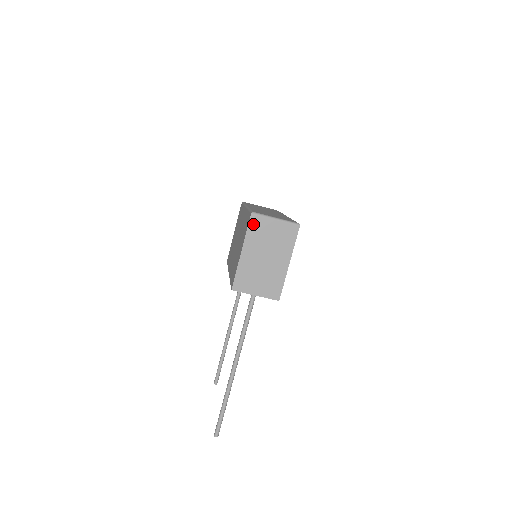
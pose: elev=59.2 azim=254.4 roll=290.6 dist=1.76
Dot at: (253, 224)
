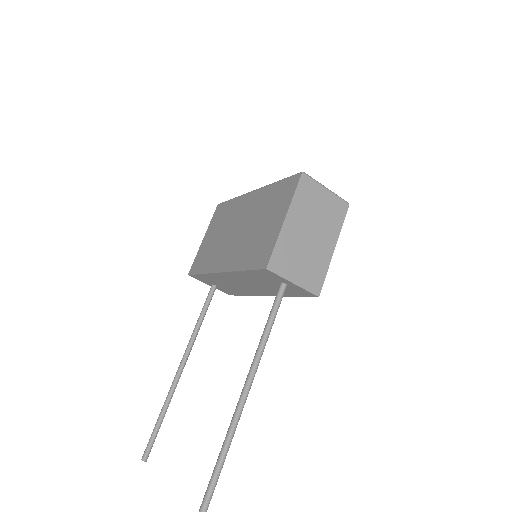
Dot at: (302, 186)
